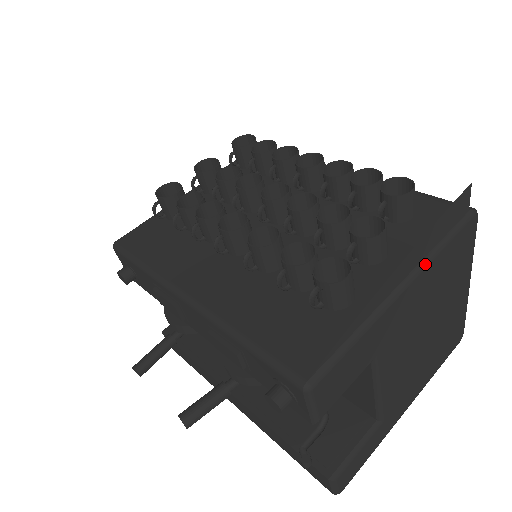
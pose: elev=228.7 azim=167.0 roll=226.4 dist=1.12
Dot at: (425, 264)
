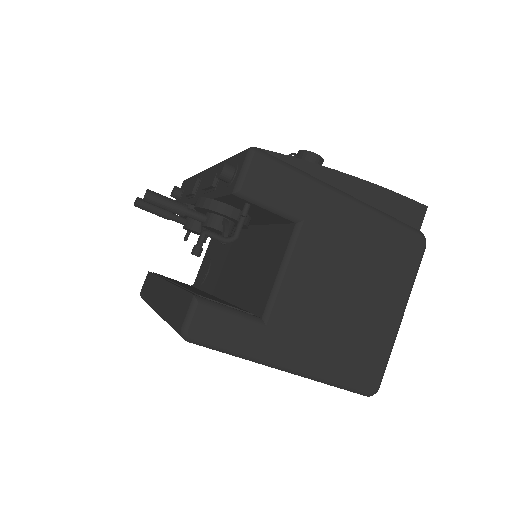
Dot at: (370, 207)
